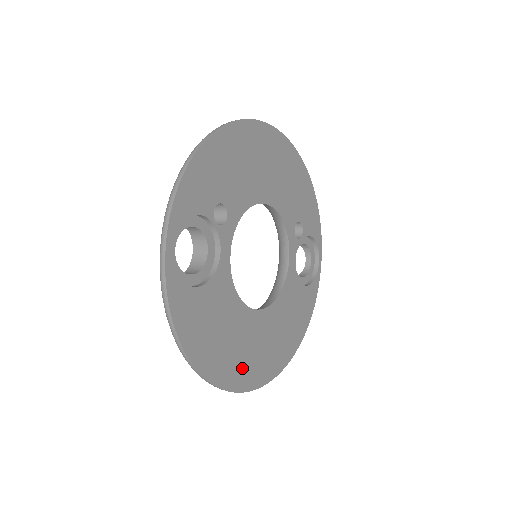
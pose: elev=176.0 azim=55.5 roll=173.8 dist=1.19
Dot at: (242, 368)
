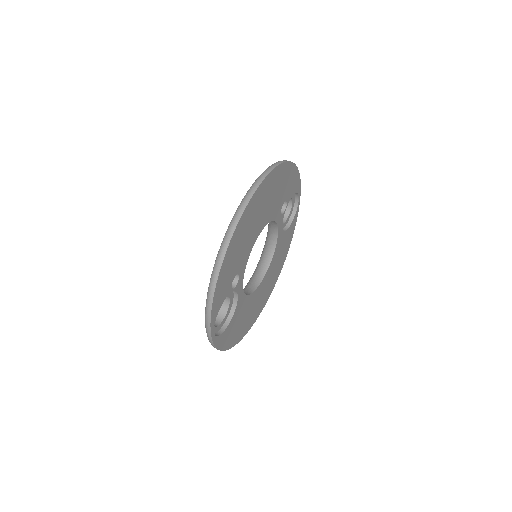
Dot at: (255, 314)
